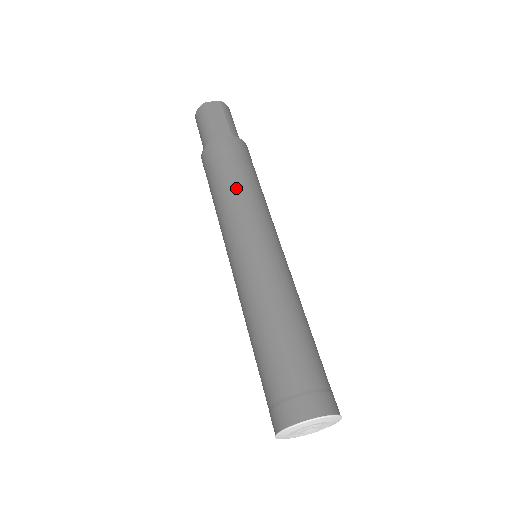
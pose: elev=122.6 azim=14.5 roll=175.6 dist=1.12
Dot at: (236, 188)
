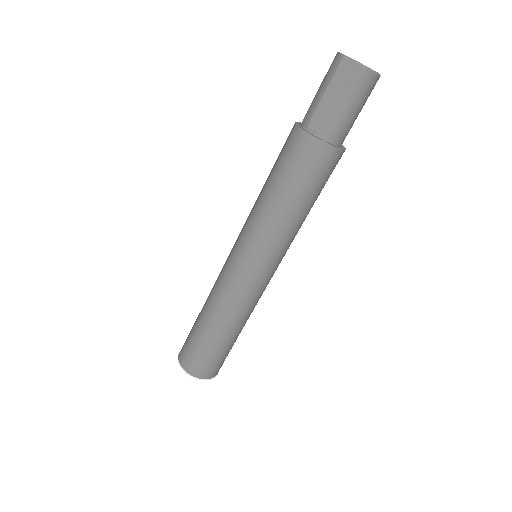
Dot at: (269, 203)
